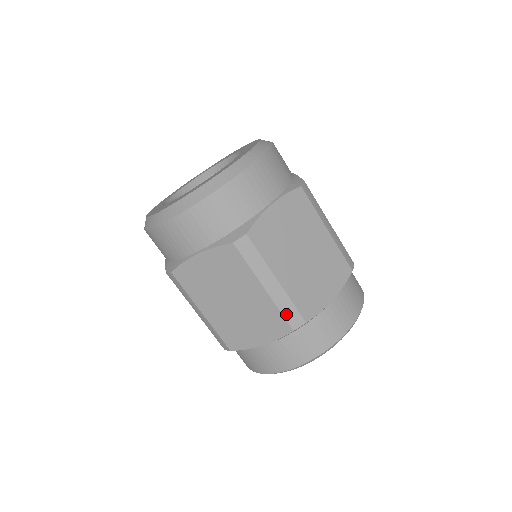
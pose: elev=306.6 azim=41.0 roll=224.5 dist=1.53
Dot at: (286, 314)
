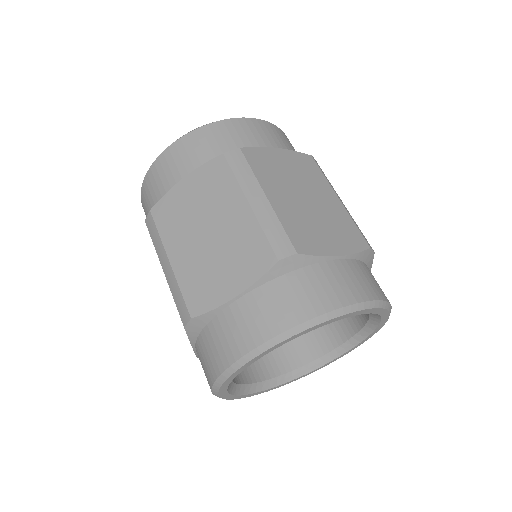
Dot at: (271, 237)
